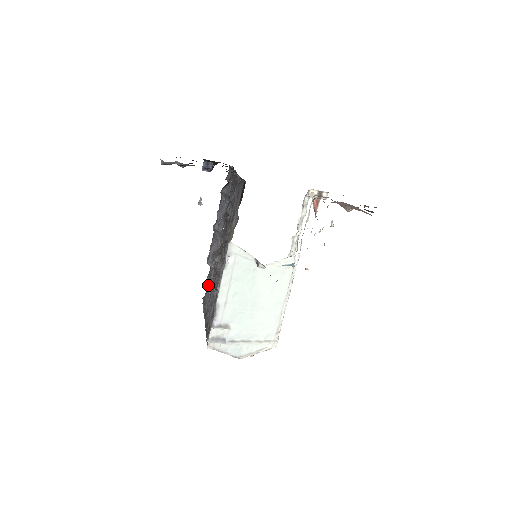
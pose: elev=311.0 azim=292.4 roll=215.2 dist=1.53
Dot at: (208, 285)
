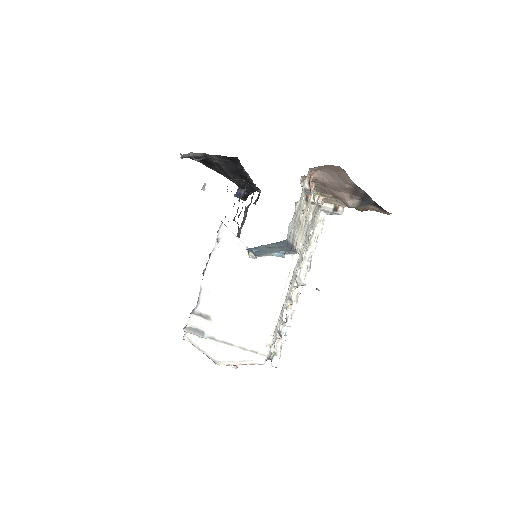
Dot at: occluded
